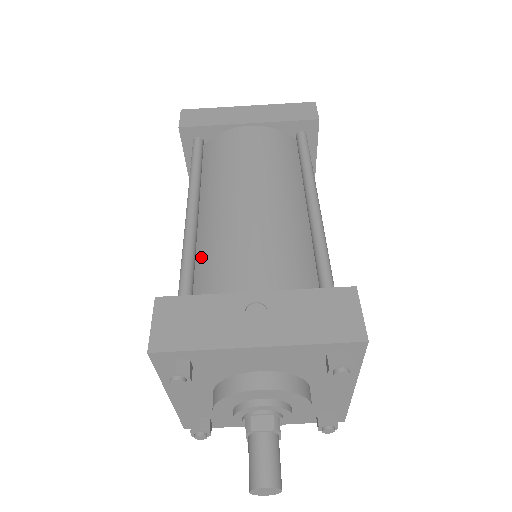
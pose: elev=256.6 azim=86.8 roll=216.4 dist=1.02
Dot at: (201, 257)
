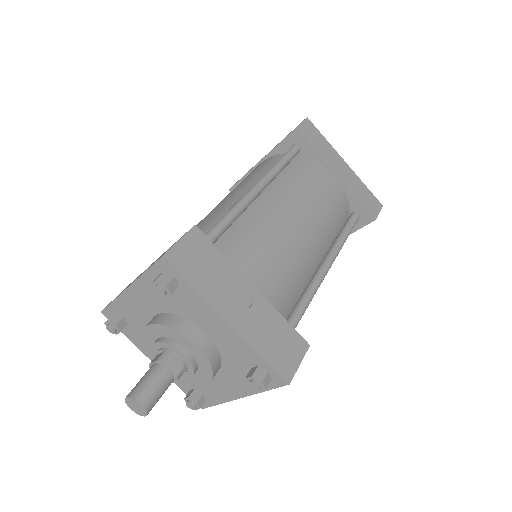
Dot at: (236, 227)
